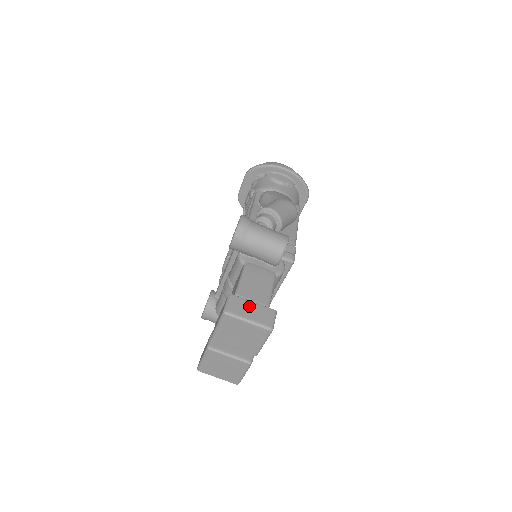
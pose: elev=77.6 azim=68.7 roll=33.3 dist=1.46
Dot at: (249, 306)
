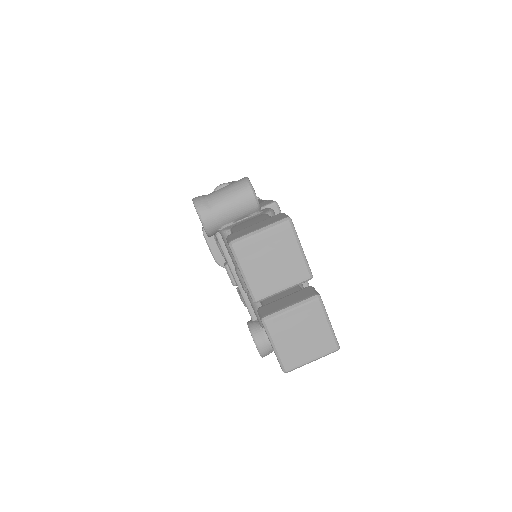
Dot at: (252, 227)
